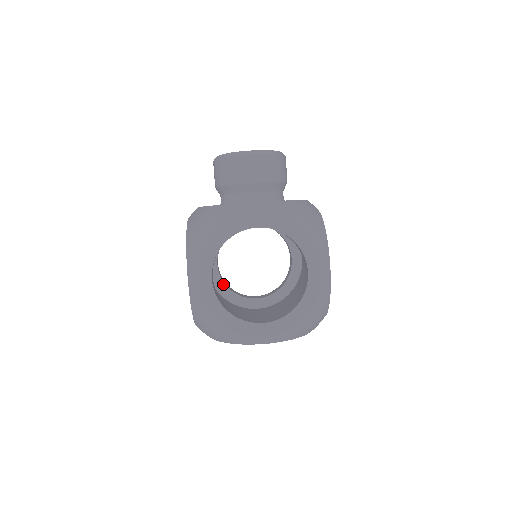
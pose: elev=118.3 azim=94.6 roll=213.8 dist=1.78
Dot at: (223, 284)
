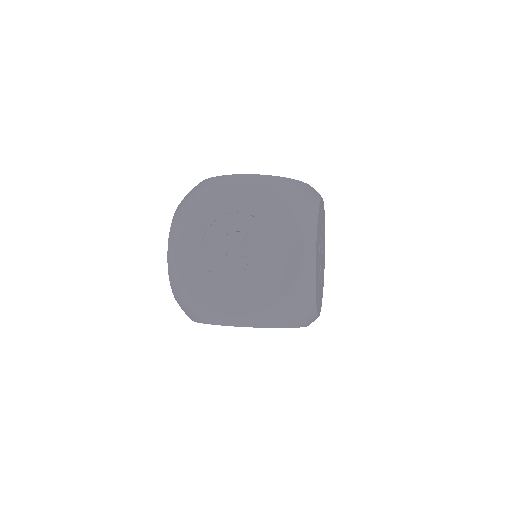
Dot at: occluded
